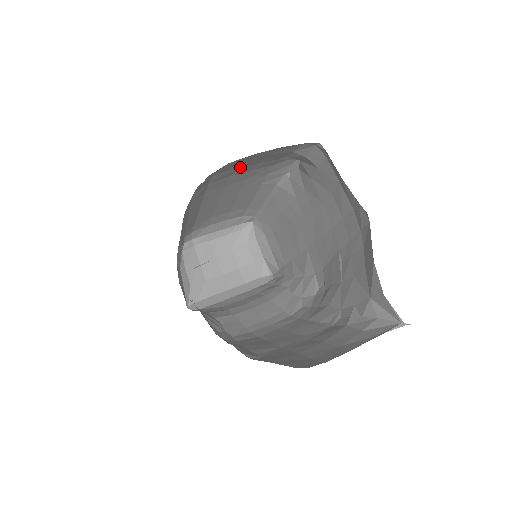
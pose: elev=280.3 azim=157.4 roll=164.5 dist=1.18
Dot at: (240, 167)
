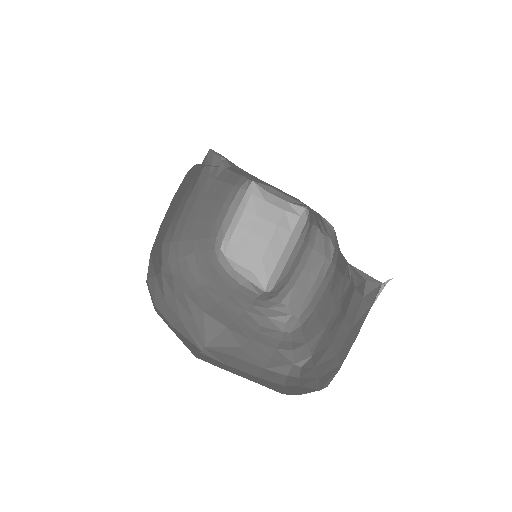
Dot at: (174, 215)
